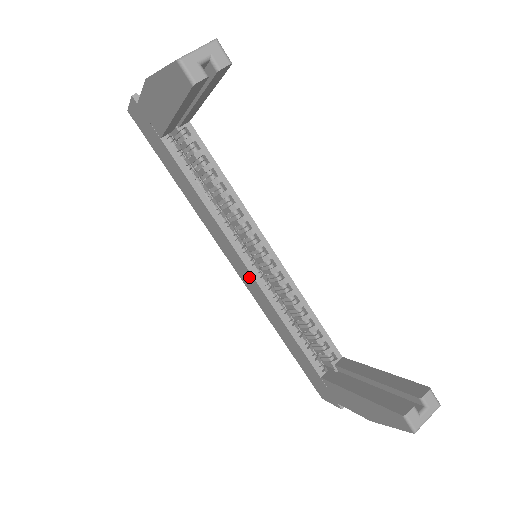
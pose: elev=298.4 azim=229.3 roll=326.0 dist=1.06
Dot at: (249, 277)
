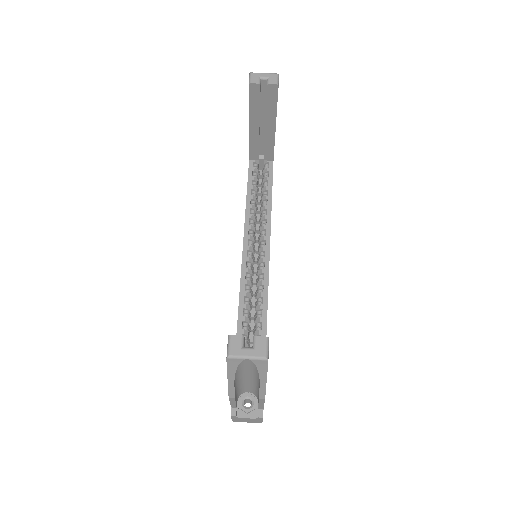
Dot at: occluded
